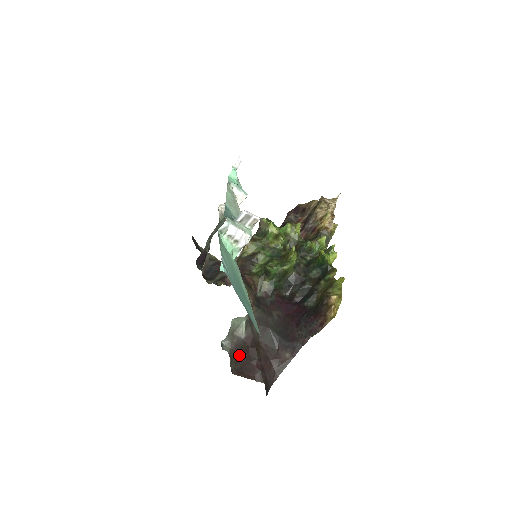
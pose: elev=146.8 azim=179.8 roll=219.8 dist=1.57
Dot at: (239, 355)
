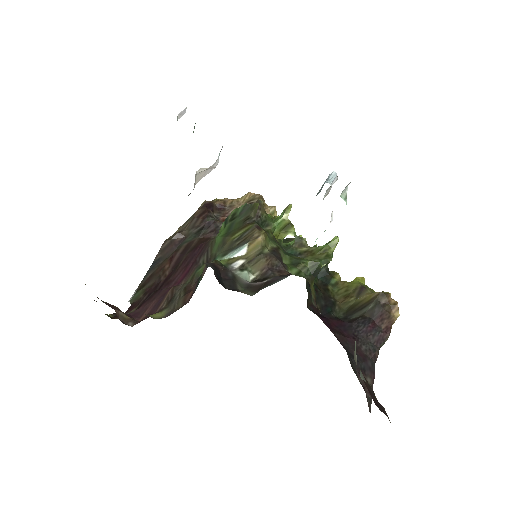
Dot at: occluded
